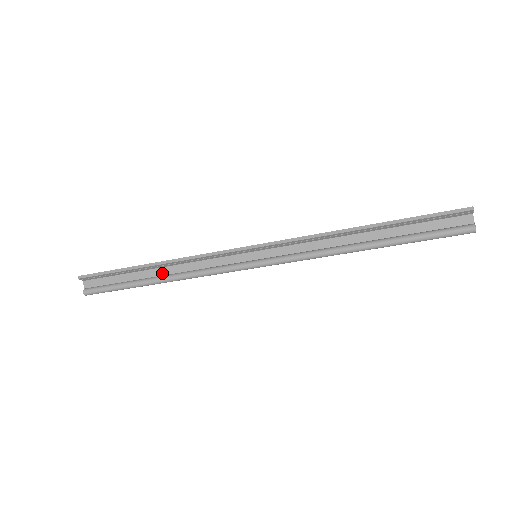
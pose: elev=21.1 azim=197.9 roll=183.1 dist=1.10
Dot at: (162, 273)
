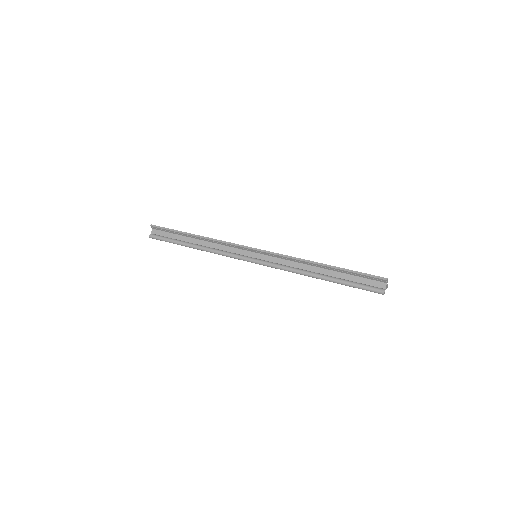
Dot at: (199, 243)
